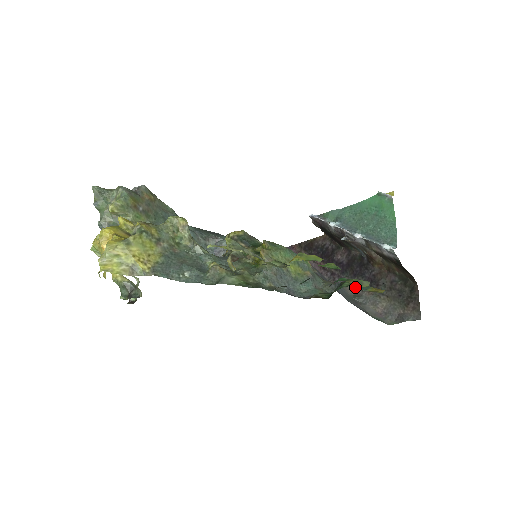
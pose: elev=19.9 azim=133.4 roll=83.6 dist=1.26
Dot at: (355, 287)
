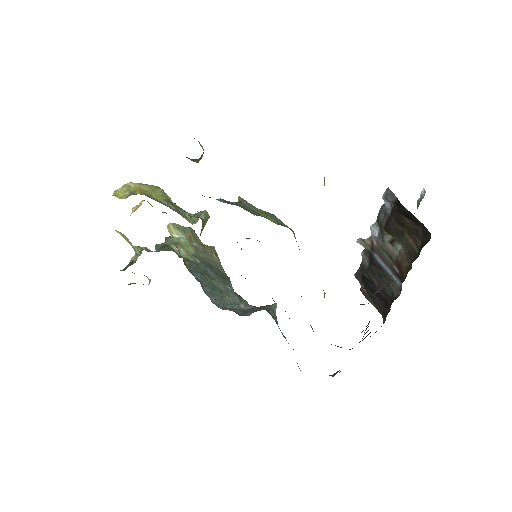
Dot at: occluded
